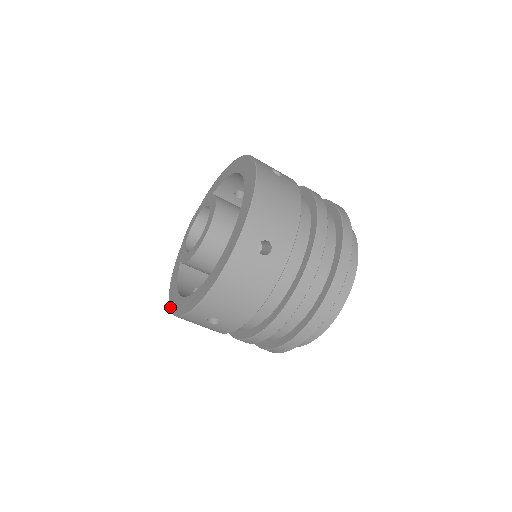
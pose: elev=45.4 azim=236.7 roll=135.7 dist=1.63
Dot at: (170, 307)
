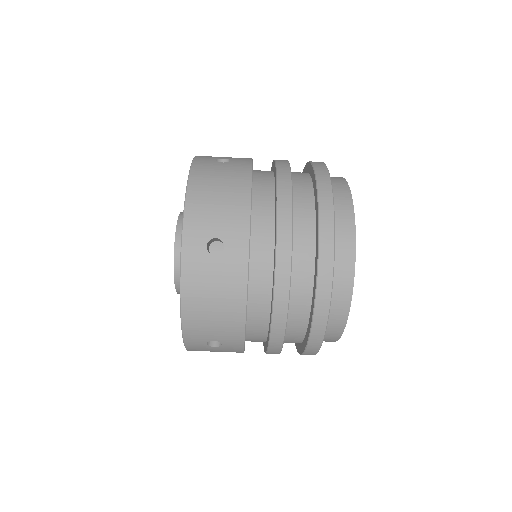
Dot at: (181, 324)
